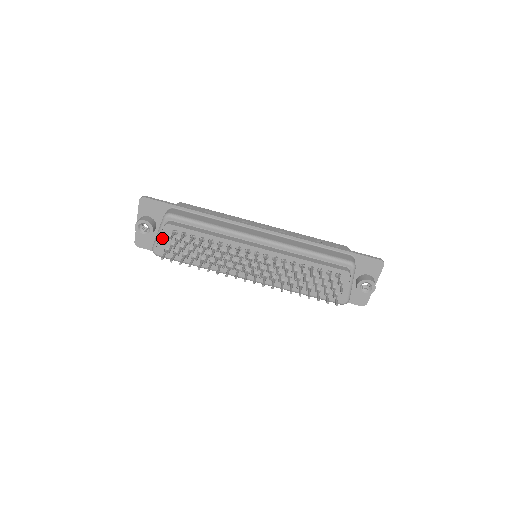
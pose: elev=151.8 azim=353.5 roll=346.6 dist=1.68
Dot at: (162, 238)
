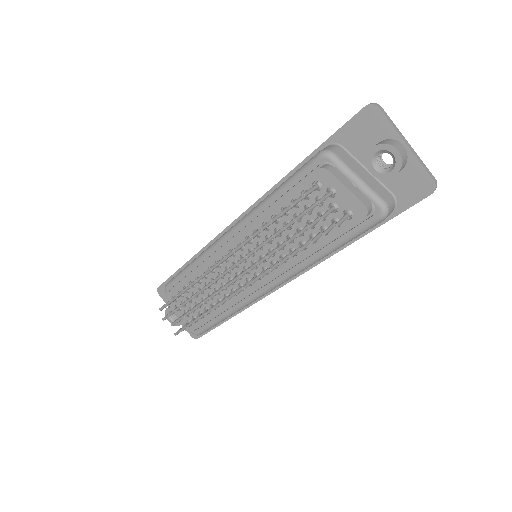
Dot at: (176, 313)
